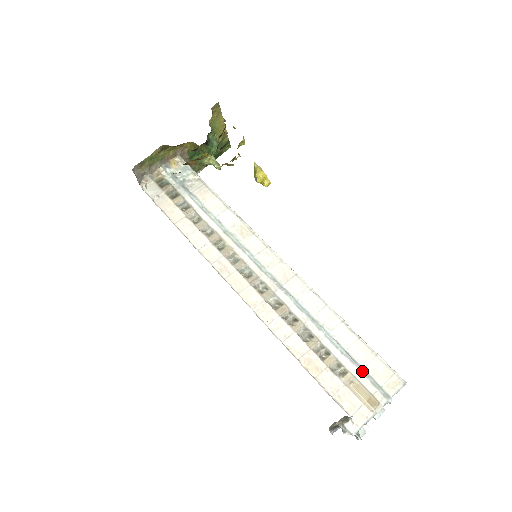
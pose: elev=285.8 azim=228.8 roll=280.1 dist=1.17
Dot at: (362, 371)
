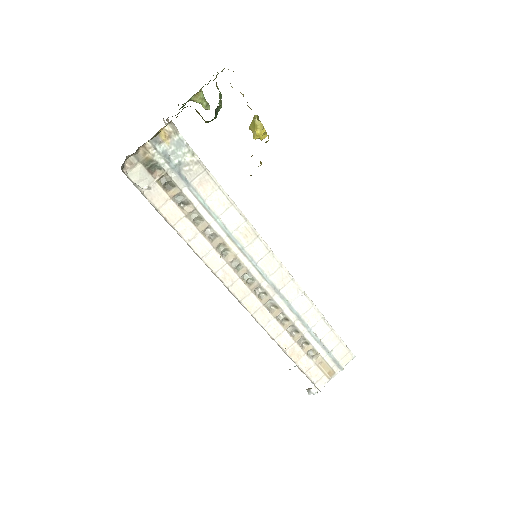
Dot at: (329, 354)
